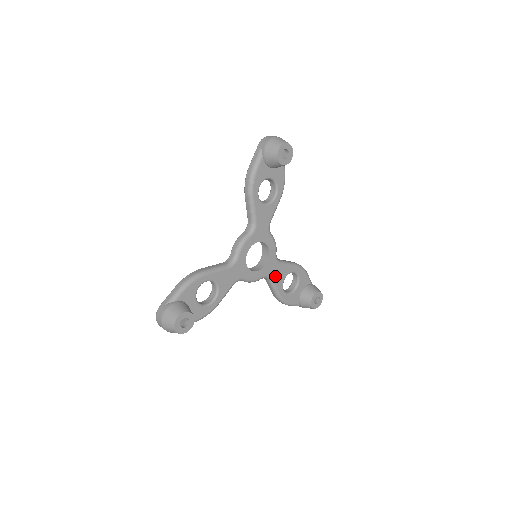
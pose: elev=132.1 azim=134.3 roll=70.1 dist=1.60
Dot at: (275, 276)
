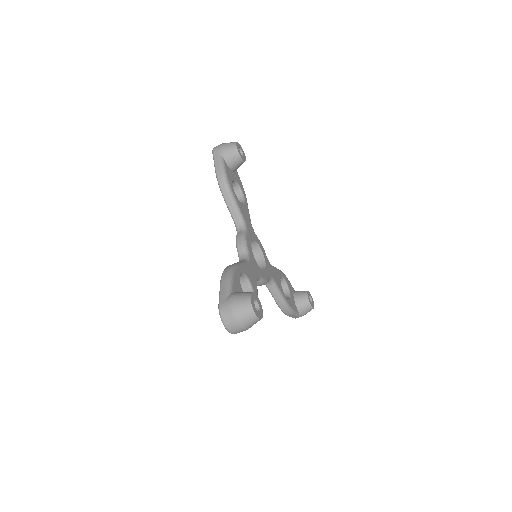
Dot at: (275, 278)
